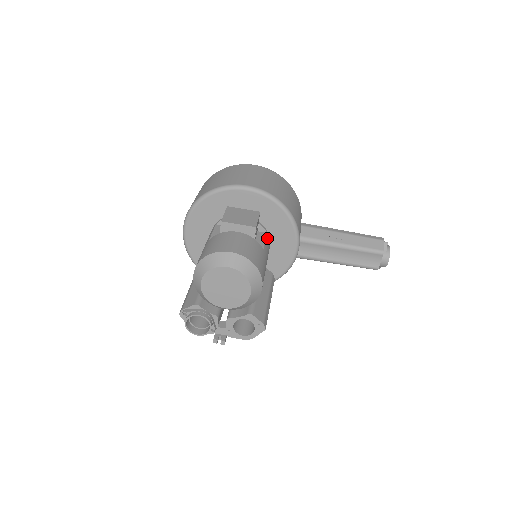
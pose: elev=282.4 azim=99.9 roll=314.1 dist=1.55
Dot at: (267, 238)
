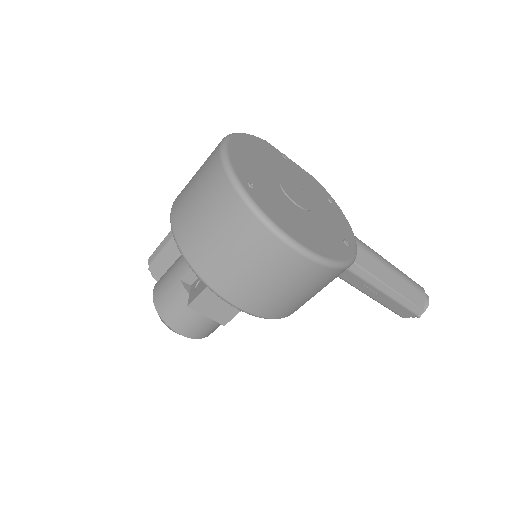
Dot at: occluded
